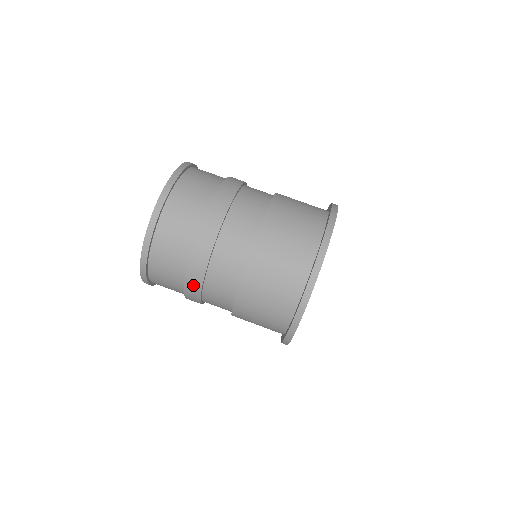
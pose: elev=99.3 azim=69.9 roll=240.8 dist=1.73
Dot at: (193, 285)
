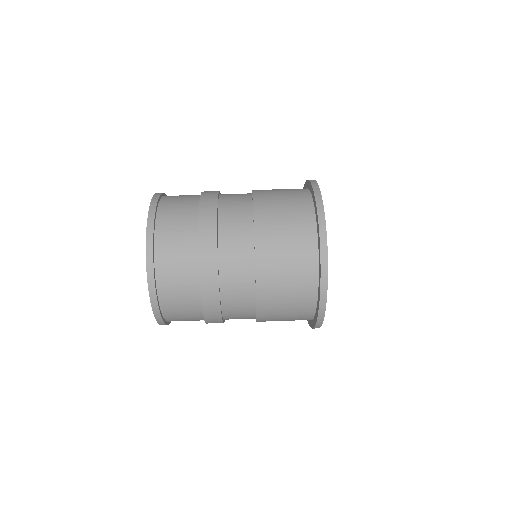
Dot at: (207, 230)
